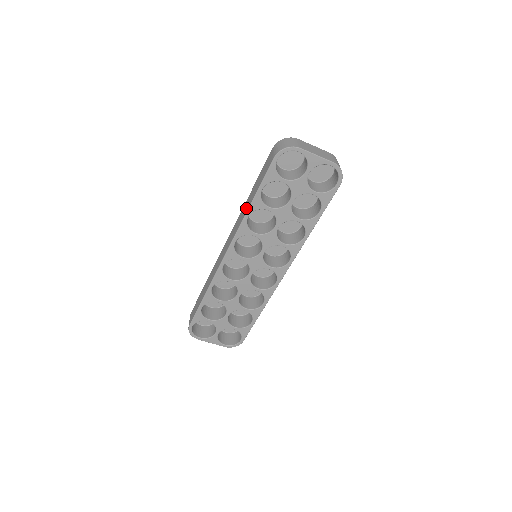
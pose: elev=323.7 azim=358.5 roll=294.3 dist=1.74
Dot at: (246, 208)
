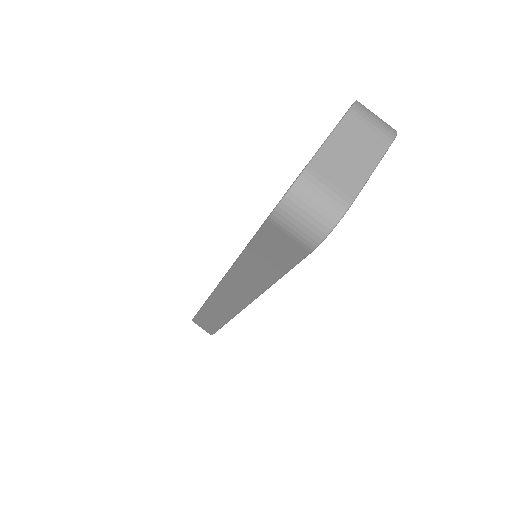
Dot at: (257, 283)
